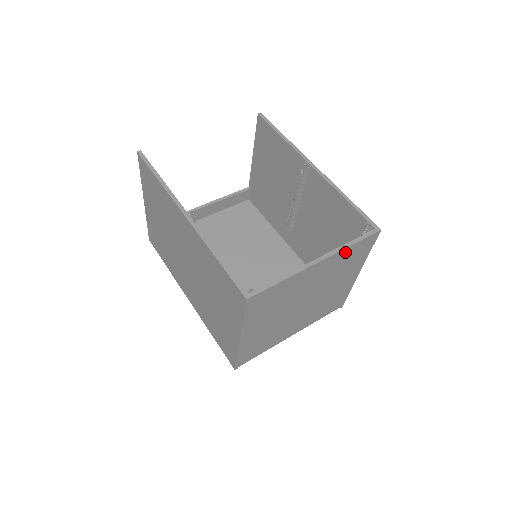
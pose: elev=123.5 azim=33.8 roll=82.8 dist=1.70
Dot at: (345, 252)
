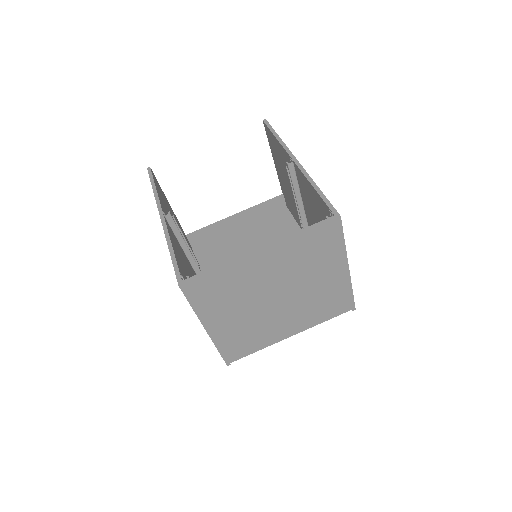
Dot at: (297, 241)
